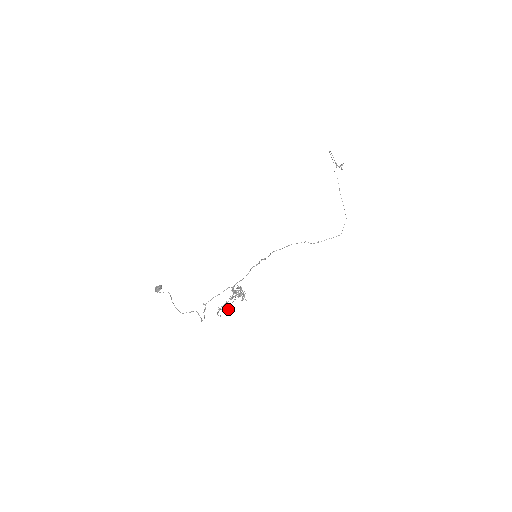
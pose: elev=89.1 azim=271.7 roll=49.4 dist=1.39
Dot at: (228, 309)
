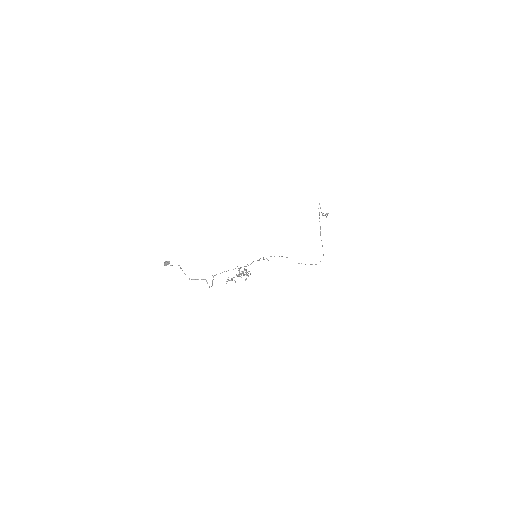
Dot at: (235, 281)
